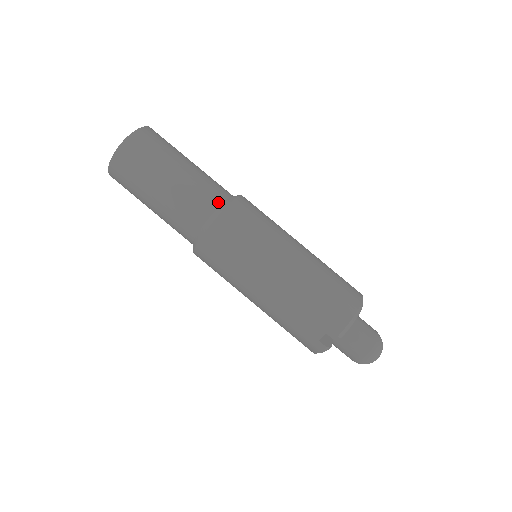
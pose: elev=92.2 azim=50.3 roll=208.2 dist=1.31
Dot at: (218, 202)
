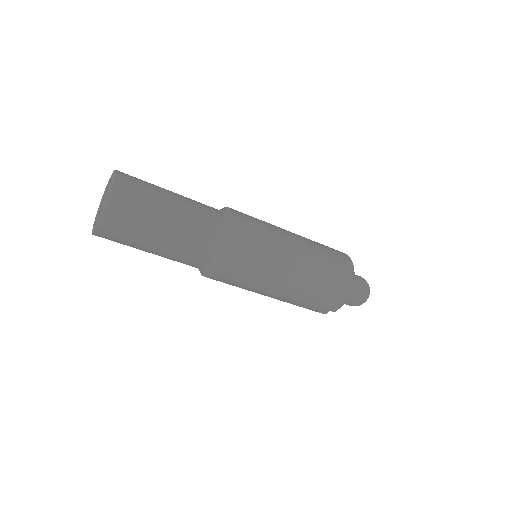
Dot at: (214, 246)
